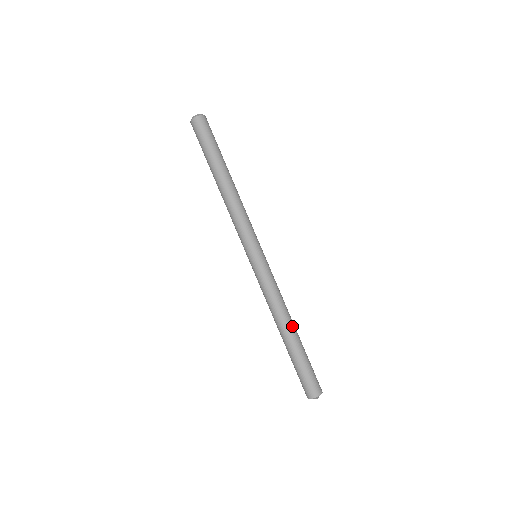
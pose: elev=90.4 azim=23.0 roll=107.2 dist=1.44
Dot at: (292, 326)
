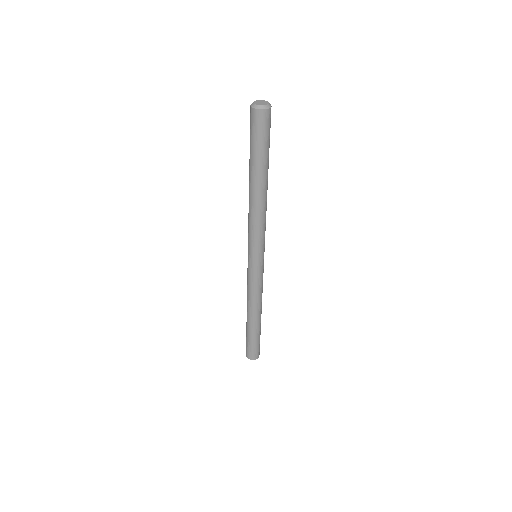
Dot at: (257, 316)
